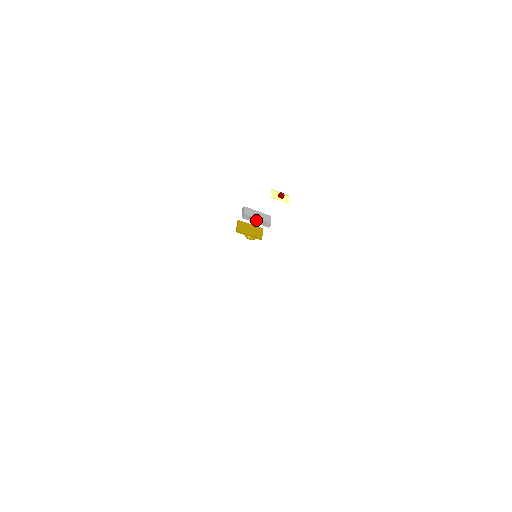
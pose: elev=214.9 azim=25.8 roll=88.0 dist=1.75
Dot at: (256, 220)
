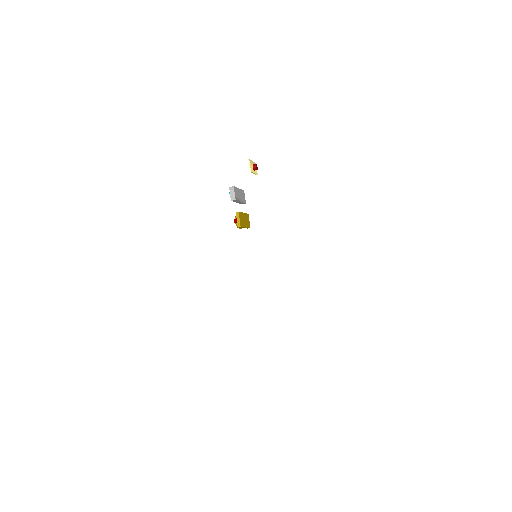
Dot at: (240, 201)
